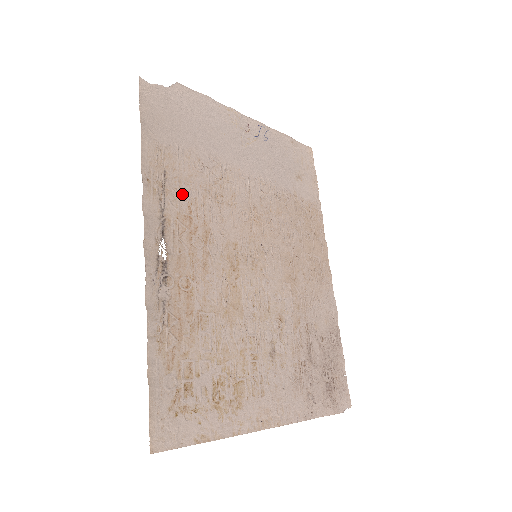
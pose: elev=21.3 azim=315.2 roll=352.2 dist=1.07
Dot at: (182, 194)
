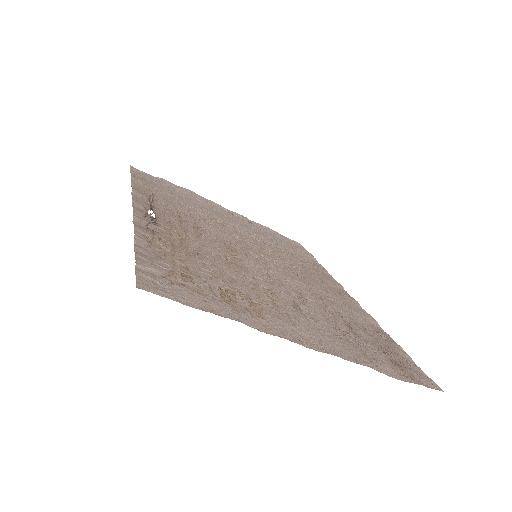
Dot at: (170, 206)
